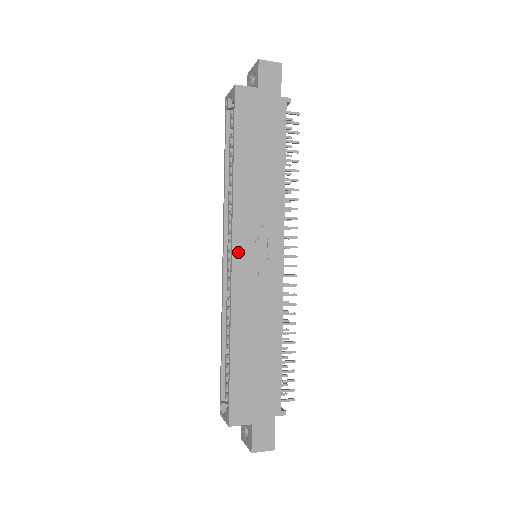
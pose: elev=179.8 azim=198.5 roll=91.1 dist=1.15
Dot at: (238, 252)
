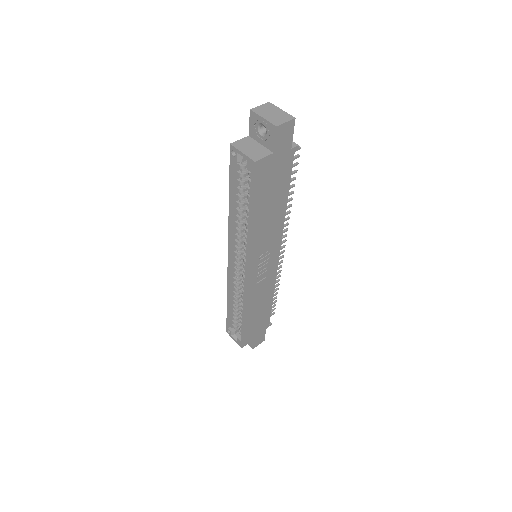
Dot at: (251, 272)
